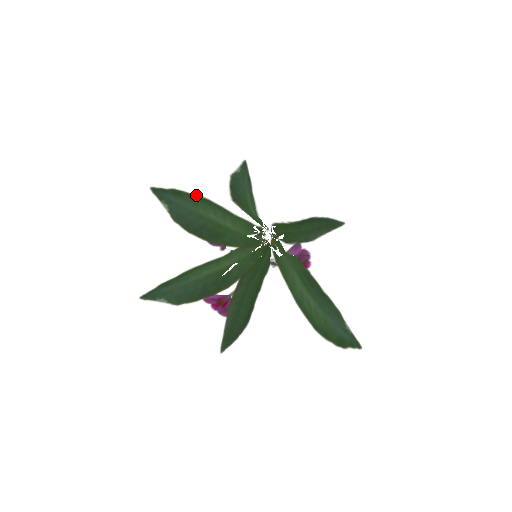
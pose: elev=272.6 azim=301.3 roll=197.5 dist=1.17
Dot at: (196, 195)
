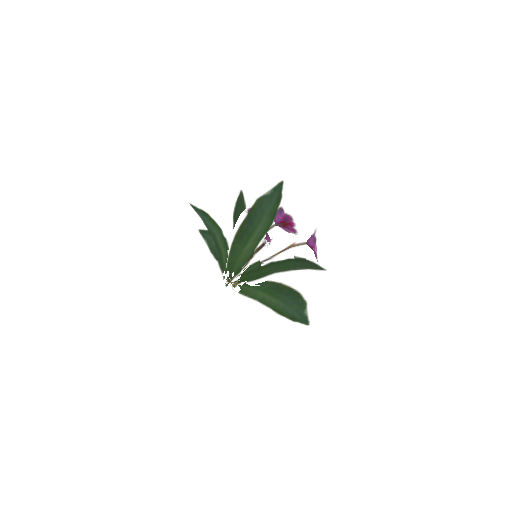
Dot at: (214, 221)
